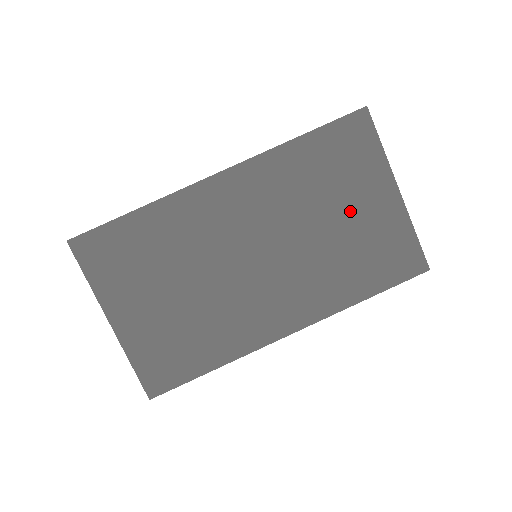
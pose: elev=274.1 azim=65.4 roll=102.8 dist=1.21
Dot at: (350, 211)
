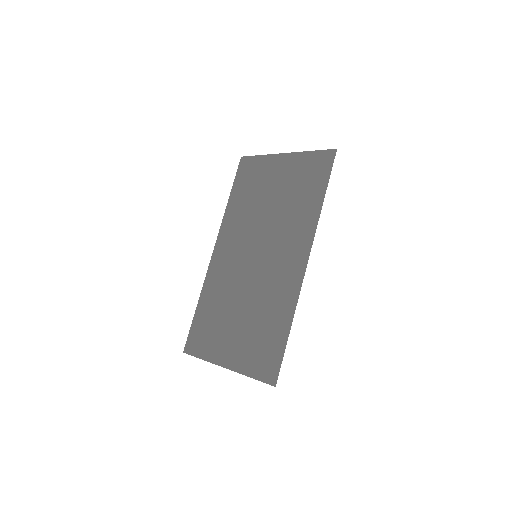
Dot at: (274, 187)
